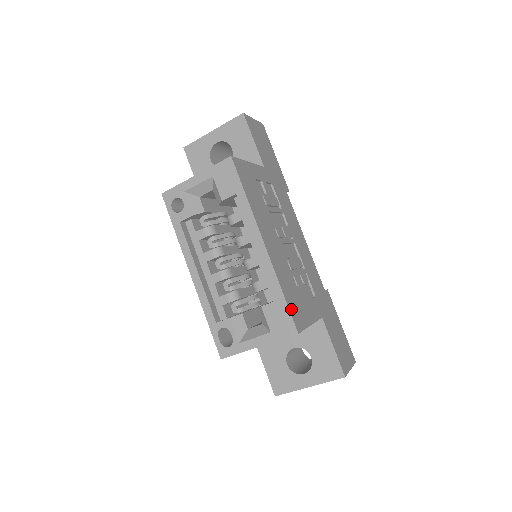
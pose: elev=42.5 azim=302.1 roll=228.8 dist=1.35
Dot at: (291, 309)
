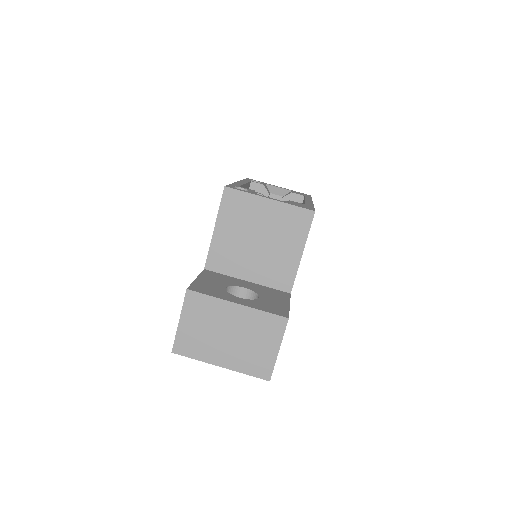
Dot at: occluded
